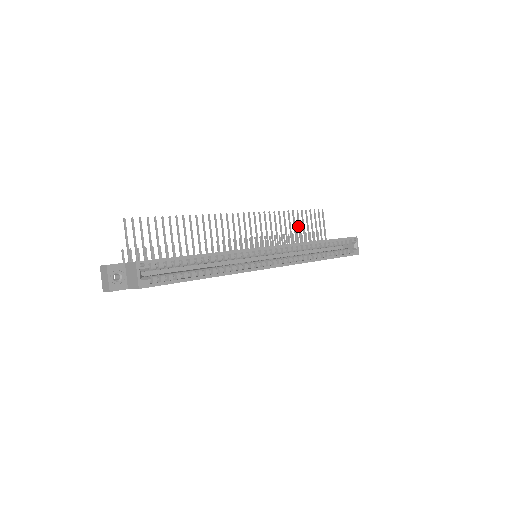
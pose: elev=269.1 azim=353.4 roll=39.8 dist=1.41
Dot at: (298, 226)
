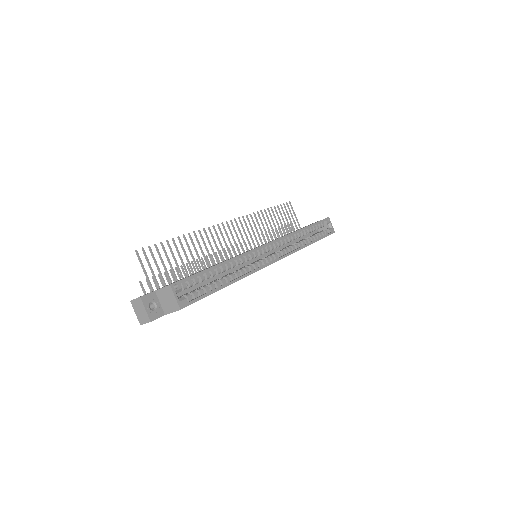
Dot at: (276, 221)
